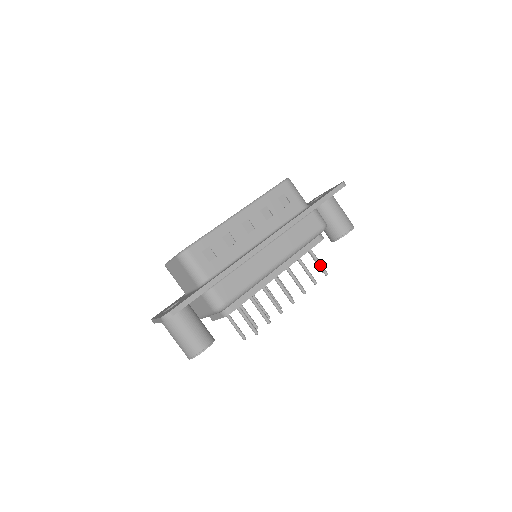
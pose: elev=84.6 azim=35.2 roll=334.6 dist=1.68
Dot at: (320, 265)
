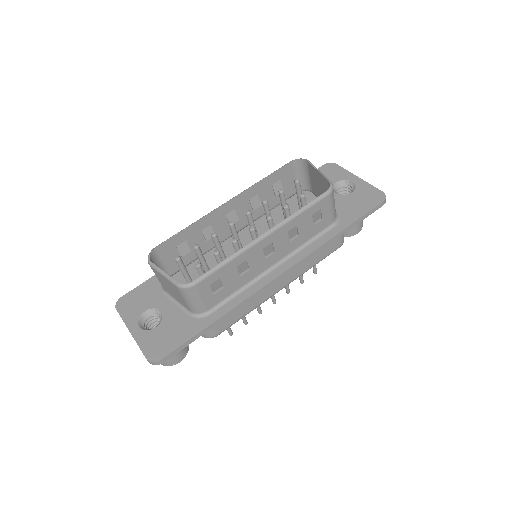
Dot at: (314, 266)
